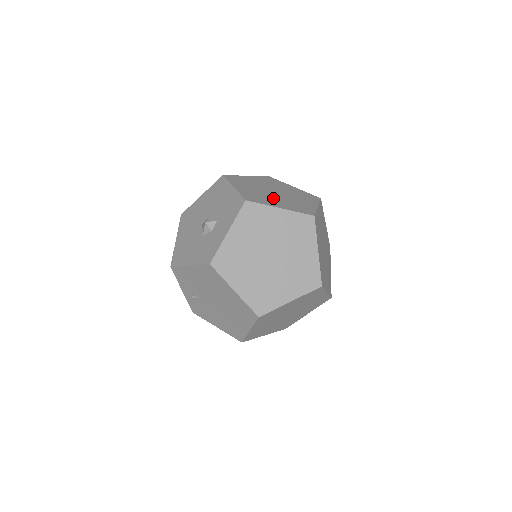
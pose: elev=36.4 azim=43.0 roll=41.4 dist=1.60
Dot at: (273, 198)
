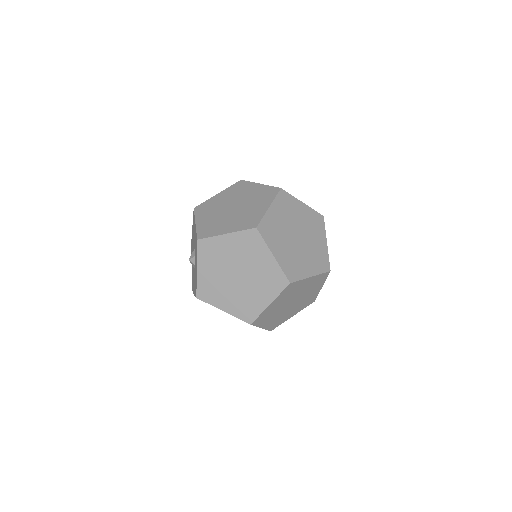
Dot at: (226, 220)
